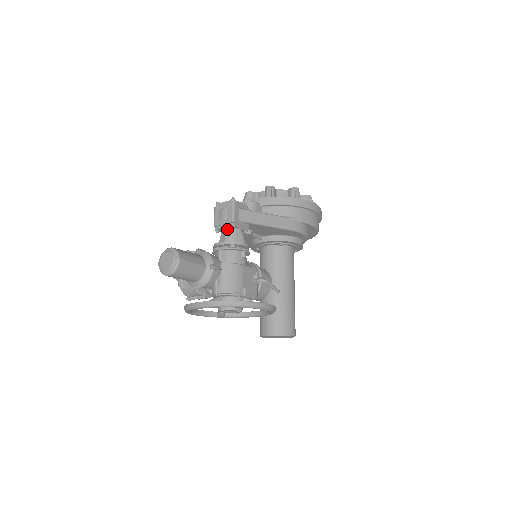
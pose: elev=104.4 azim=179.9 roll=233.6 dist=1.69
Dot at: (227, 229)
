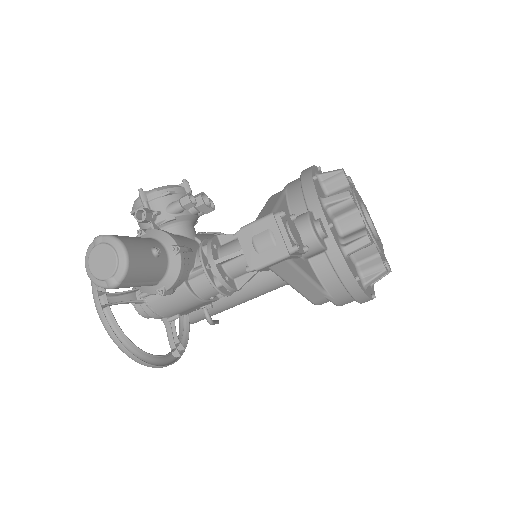
Dot at: (244, 257)
